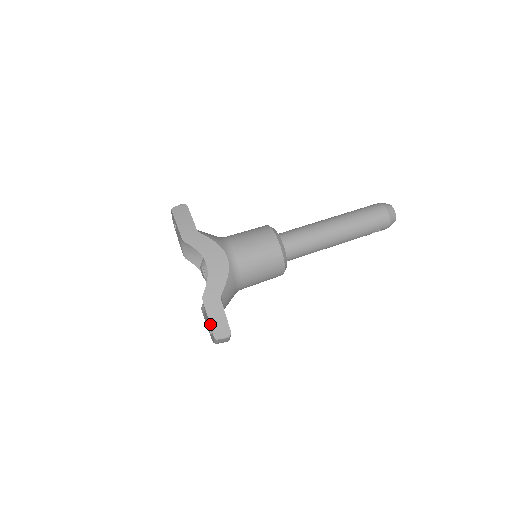
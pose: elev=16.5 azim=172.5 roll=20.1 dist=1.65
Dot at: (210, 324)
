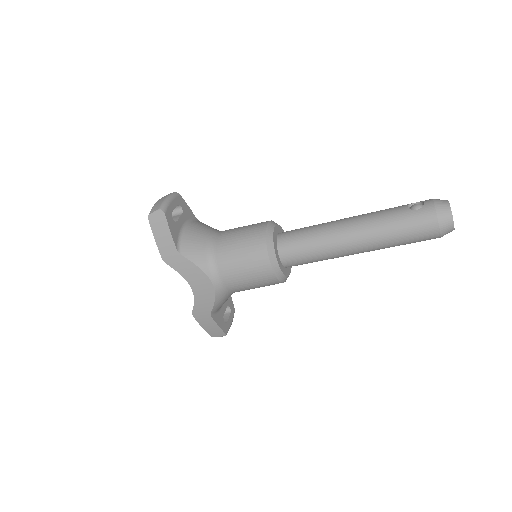
Dot at: occluded
